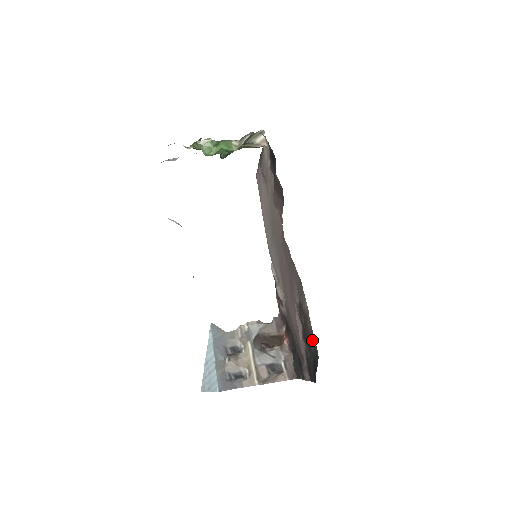
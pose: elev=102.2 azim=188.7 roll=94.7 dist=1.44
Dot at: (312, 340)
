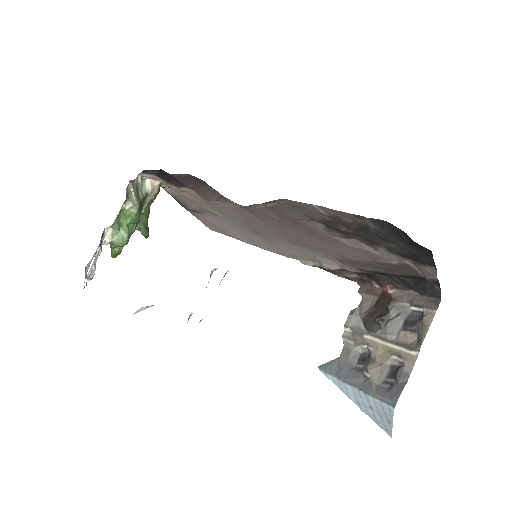
Dot at: (367, 224)
